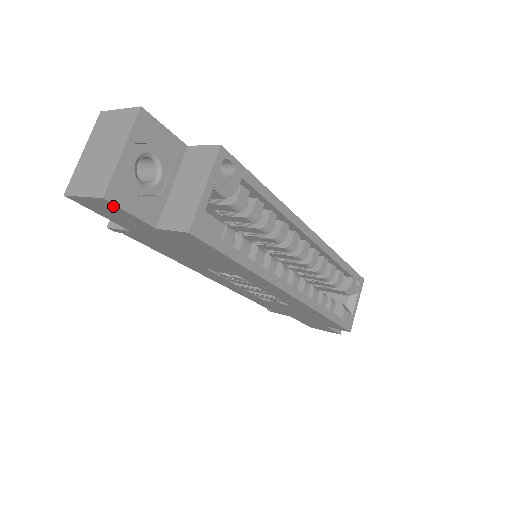
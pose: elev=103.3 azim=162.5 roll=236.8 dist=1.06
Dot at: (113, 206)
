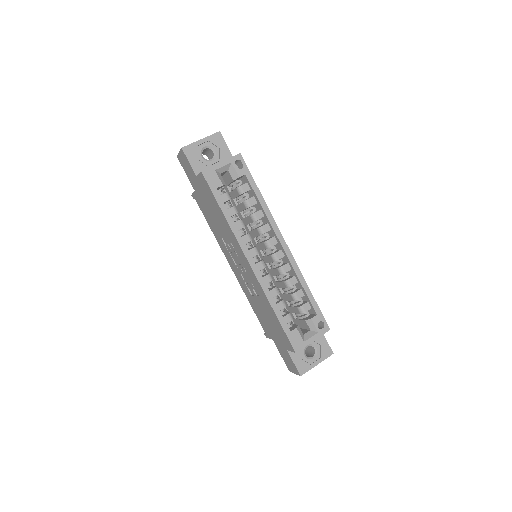
Dot at: (185, 156)
